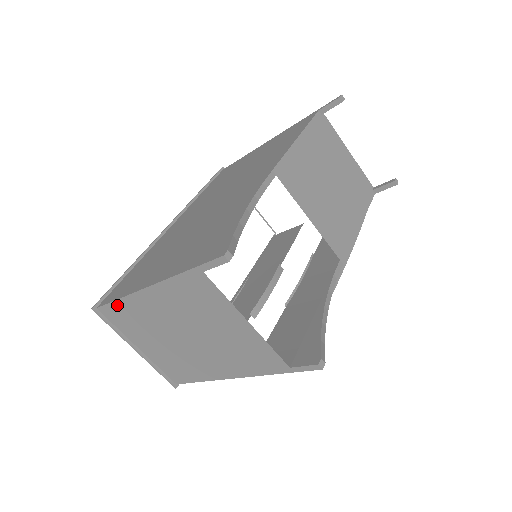
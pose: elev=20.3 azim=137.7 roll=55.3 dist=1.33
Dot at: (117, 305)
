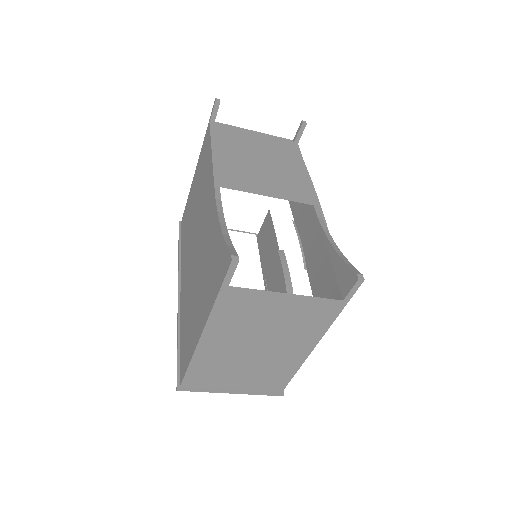
Dot at: (192, 370)
